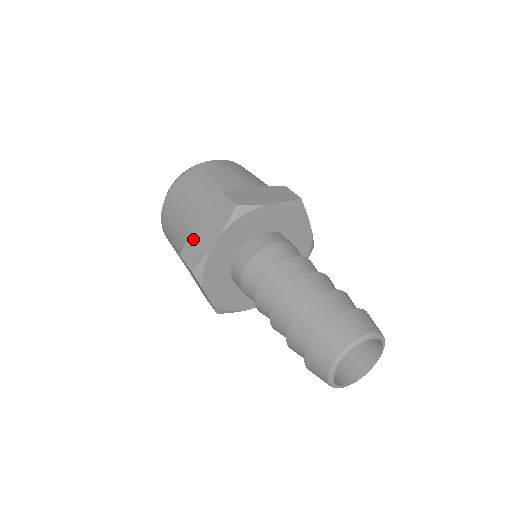
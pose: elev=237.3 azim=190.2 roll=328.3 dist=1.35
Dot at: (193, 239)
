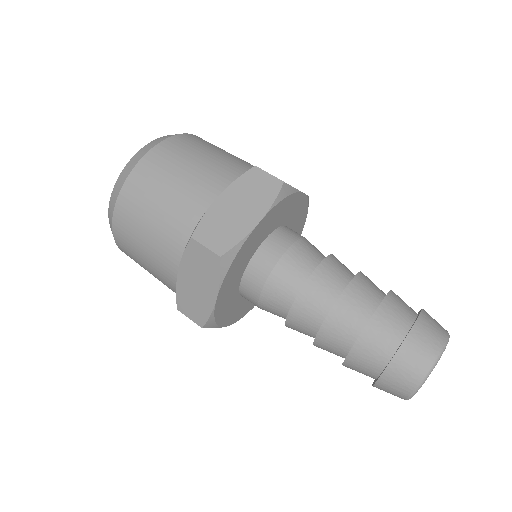
Dot at: (215, 217)
